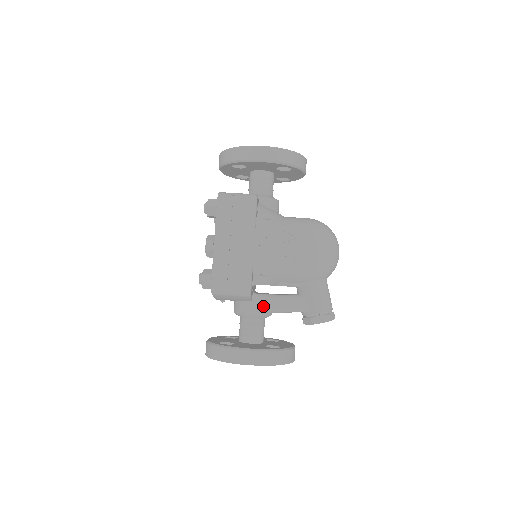
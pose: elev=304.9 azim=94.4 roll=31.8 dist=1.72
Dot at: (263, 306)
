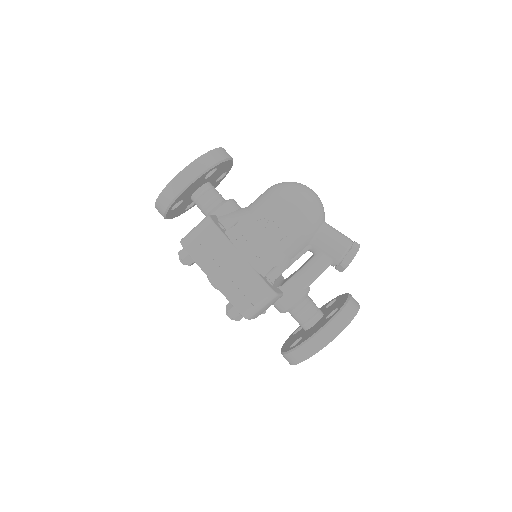
Dot at: (296, 290)
